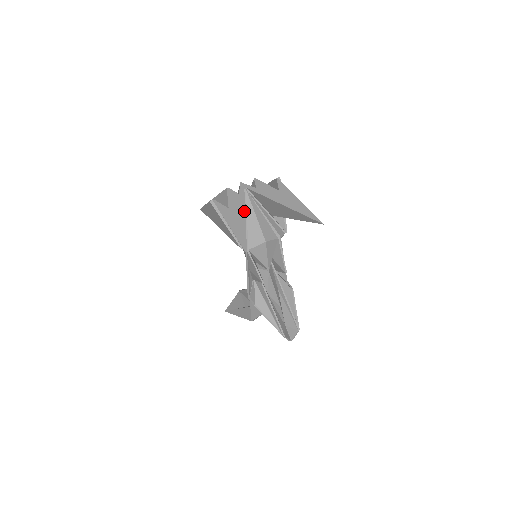
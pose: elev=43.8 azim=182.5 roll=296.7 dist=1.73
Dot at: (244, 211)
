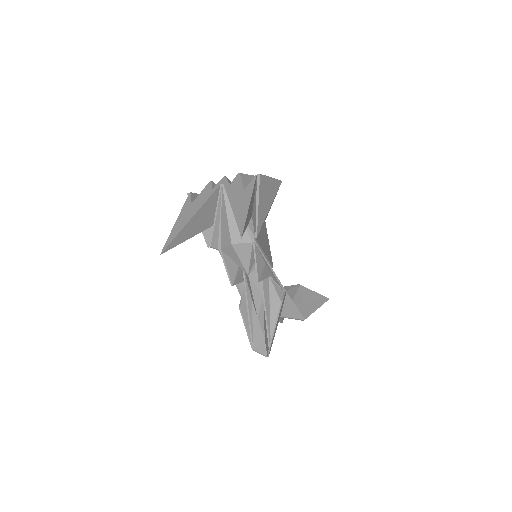
Dot at: (198, 209)
